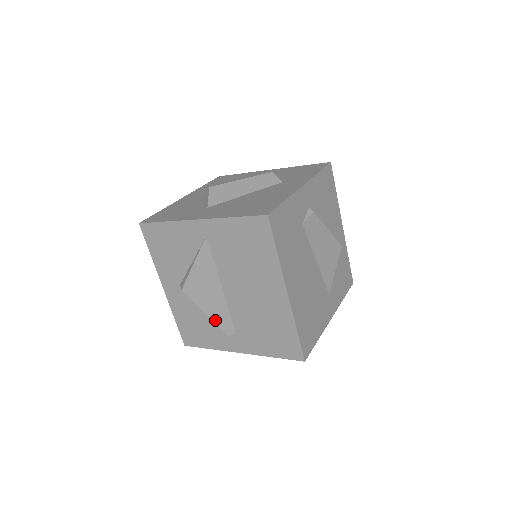
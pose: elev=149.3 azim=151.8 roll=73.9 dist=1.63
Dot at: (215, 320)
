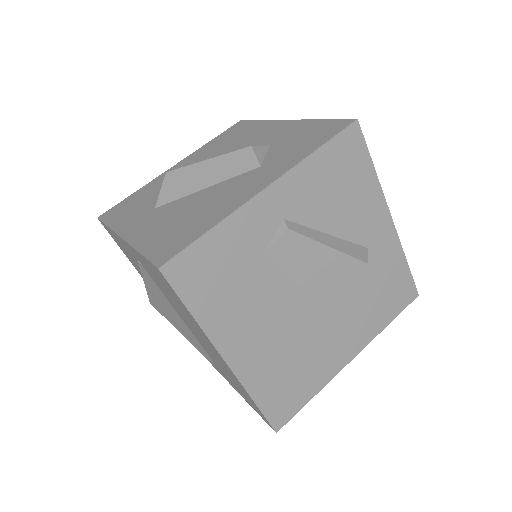
Dot at: (191, 342)
